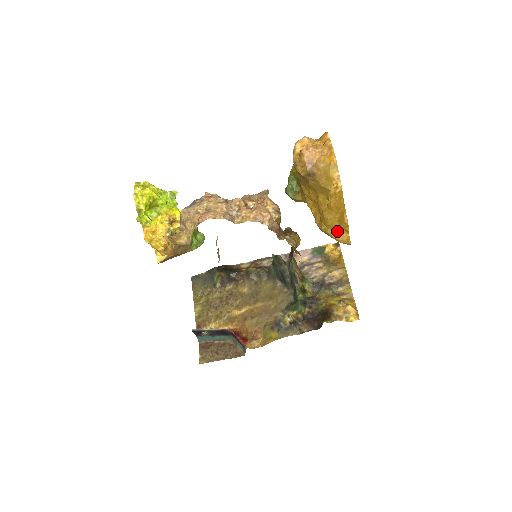
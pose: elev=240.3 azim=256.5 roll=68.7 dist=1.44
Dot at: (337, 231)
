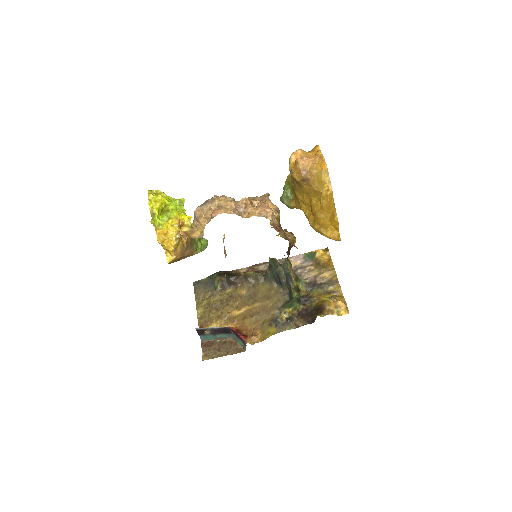
Dot at: (329, 229)
